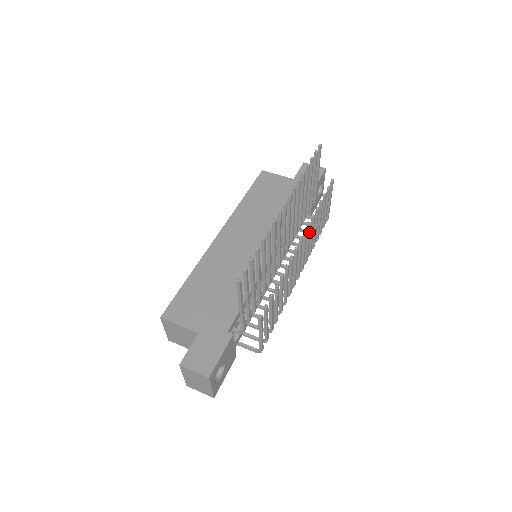
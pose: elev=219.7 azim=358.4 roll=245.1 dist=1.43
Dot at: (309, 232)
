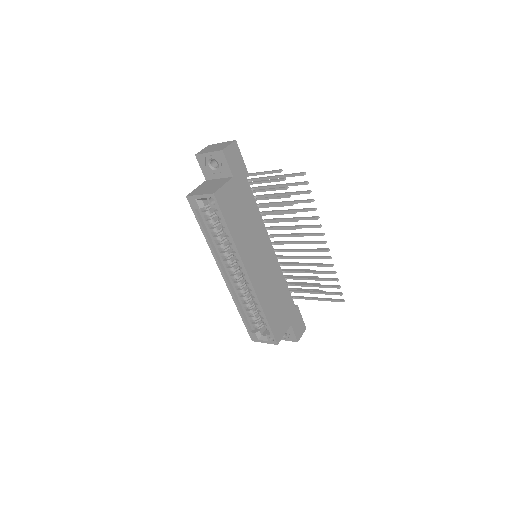
Dot at: (292, 221)
